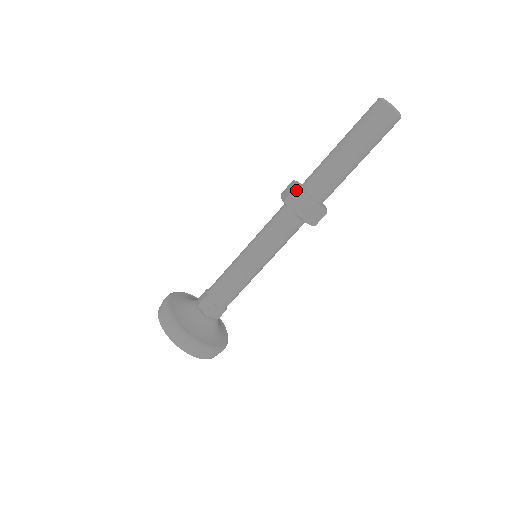
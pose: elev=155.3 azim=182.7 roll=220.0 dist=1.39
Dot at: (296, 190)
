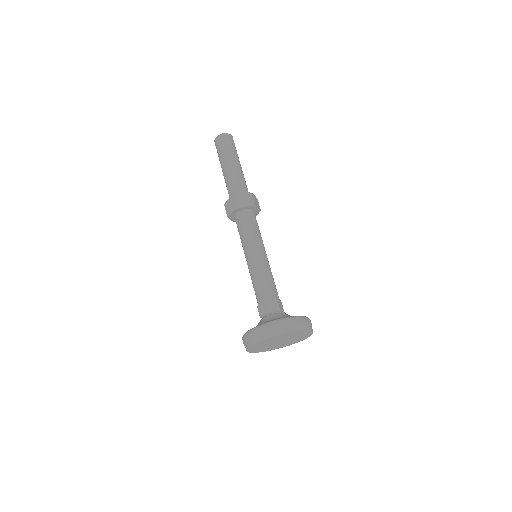
Dot at: (236, 196)
